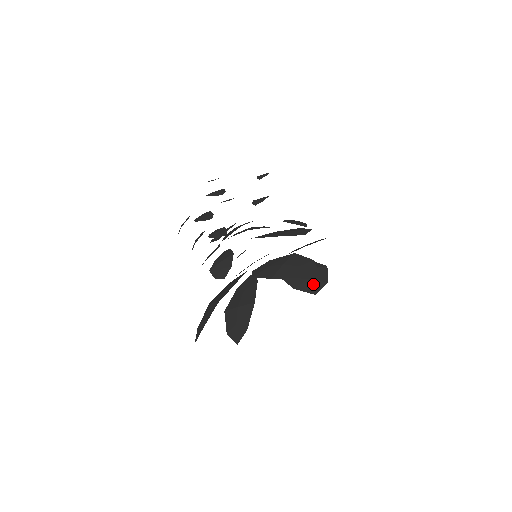
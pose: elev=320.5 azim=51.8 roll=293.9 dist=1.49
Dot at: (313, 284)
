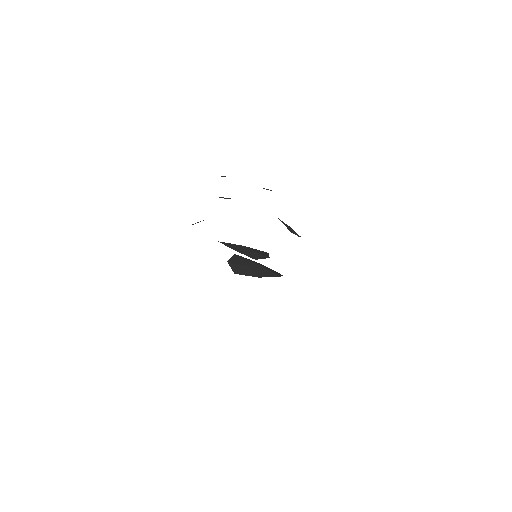
Dot at: (246, 270)
